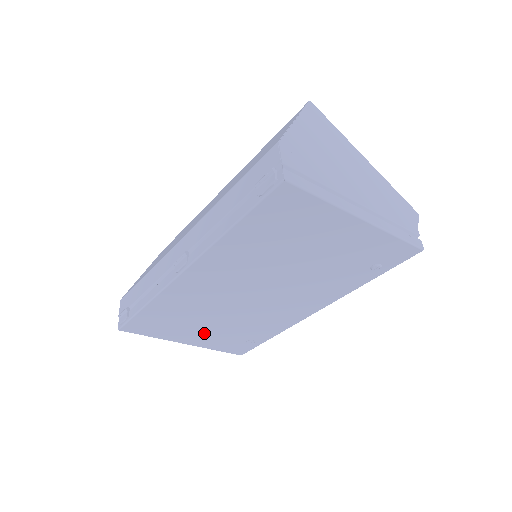
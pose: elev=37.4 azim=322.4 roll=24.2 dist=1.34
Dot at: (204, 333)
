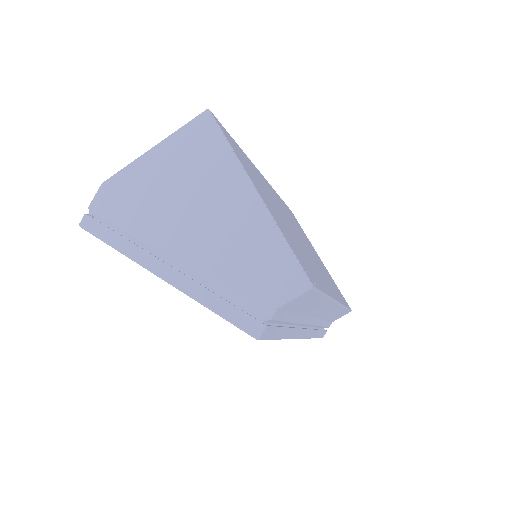
Dot at: occluded
